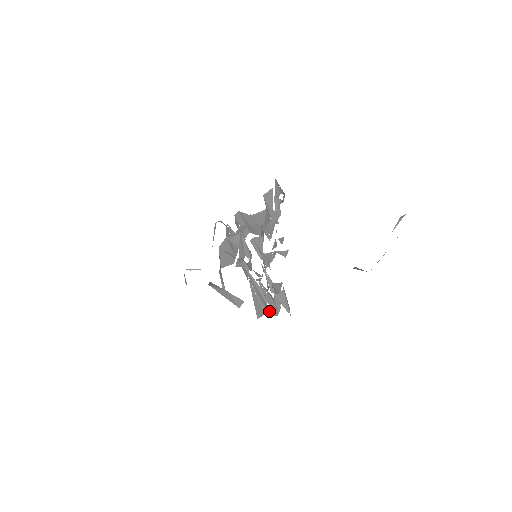
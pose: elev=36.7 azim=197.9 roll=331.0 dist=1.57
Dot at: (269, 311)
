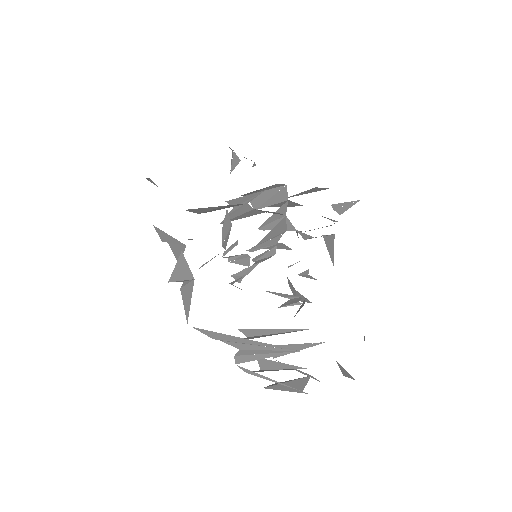
Dot at: (236, 355)
